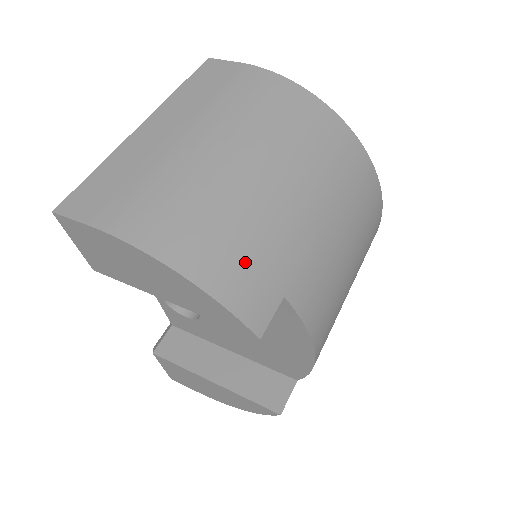
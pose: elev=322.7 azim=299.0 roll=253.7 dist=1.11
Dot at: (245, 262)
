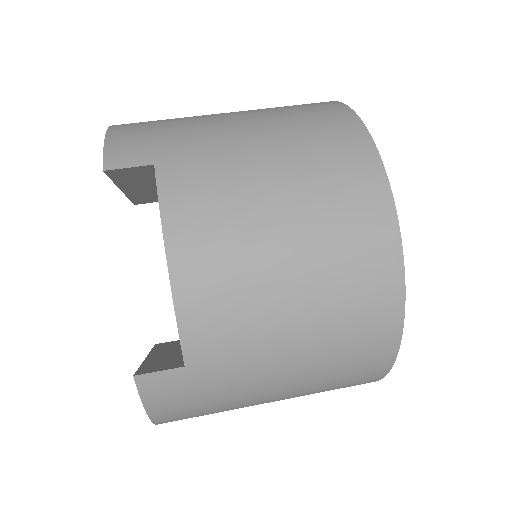
Dot at: (150, 135)
